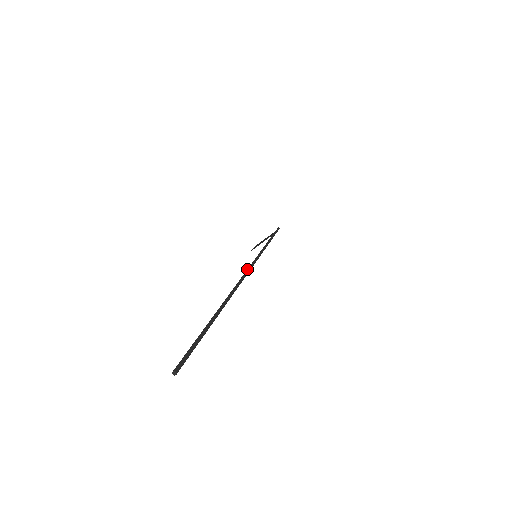
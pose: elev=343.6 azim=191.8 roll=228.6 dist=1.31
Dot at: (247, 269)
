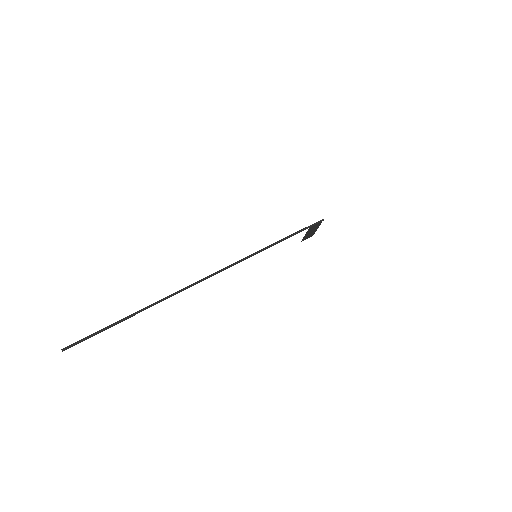
Dot at: (212, 274)
